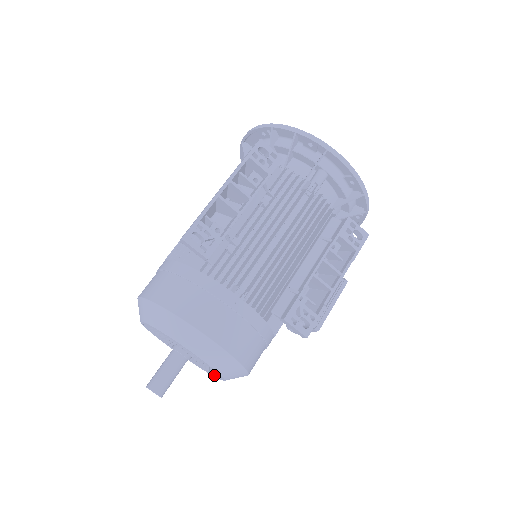
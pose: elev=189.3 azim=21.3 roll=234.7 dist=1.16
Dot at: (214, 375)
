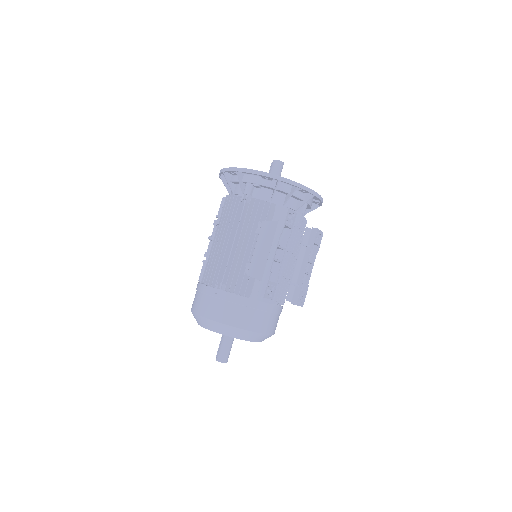
Dot at: occluded
